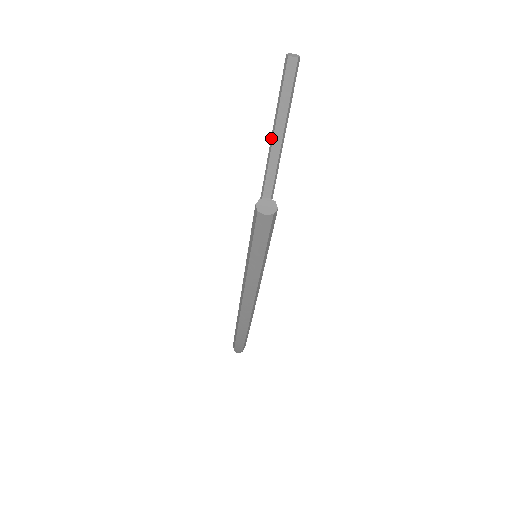
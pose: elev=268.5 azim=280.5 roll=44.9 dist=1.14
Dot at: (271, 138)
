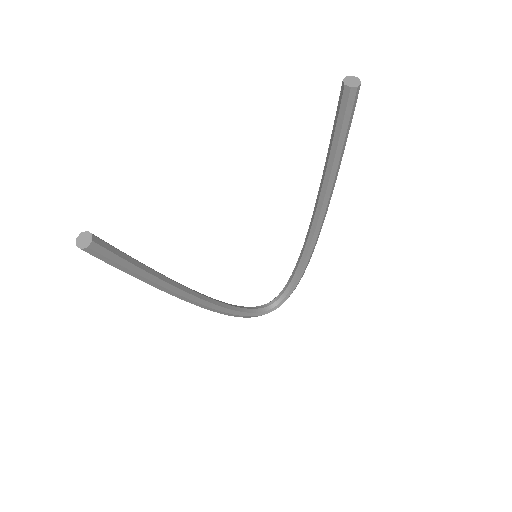
Dot at: occluded
